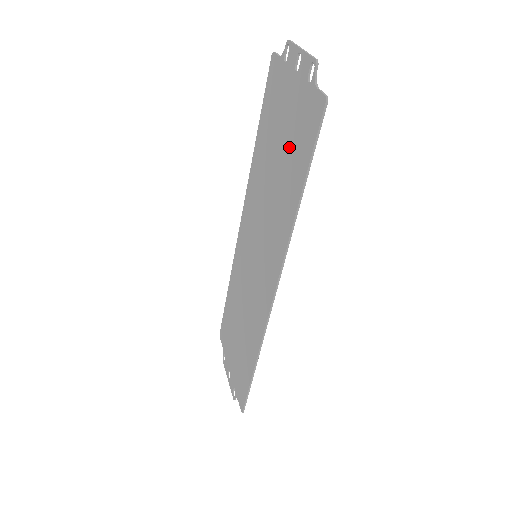
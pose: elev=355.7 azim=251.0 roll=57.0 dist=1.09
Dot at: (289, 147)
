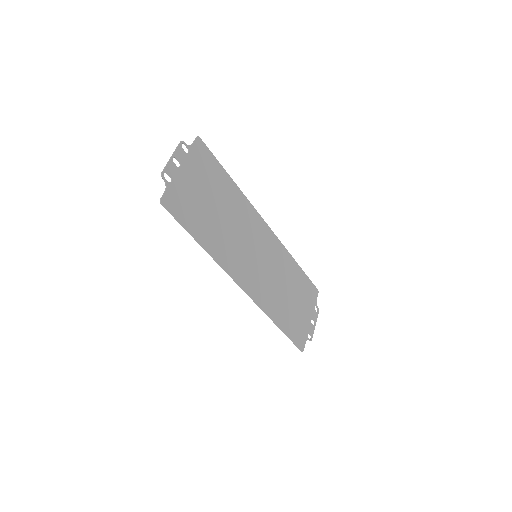
Dot at: (199, 208)
